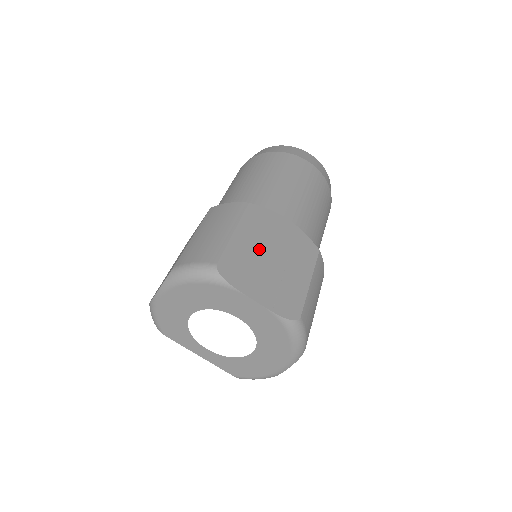
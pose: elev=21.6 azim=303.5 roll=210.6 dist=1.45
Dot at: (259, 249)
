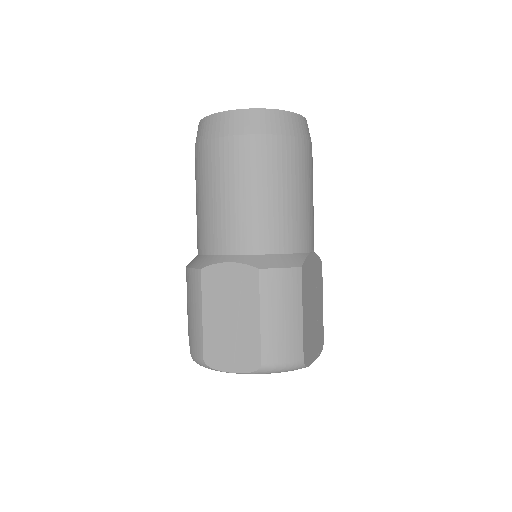
Dot at: (310, 311)
